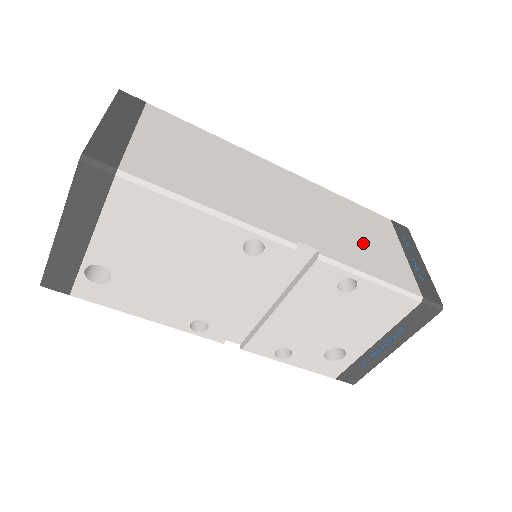
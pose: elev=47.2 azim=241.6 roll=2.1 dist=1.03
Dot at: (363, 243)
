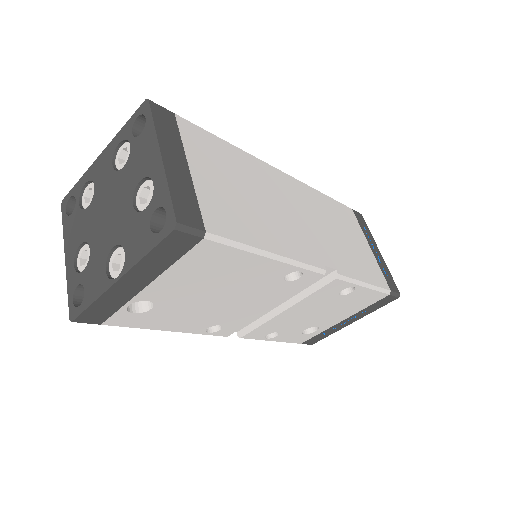
Dot at: (351, 247)
